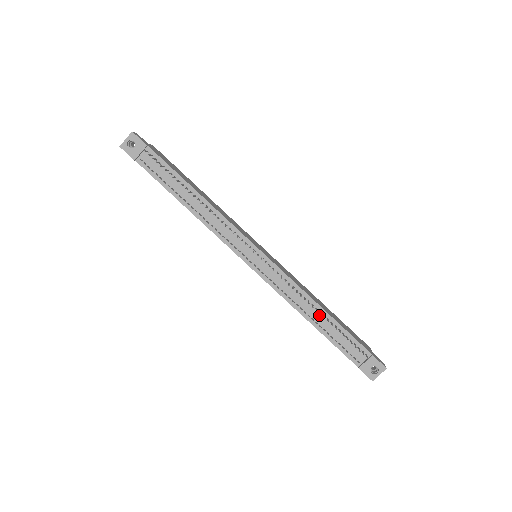
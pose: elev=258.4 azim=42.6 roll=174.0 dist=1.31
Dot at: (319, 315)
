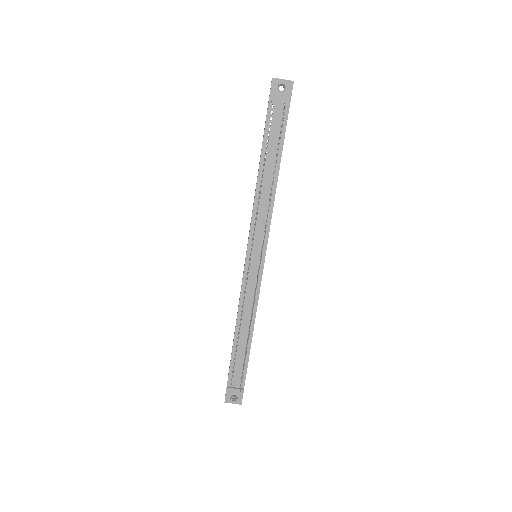
Dot at: (246, 335)
